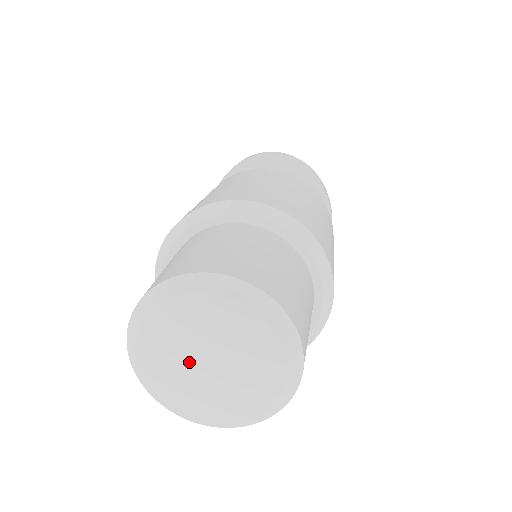
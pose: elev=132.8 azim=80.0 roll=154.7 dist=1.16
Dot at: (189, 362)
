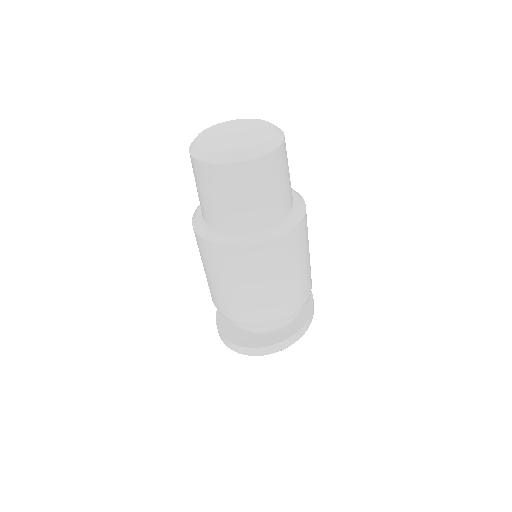
Dot at: (226, 134)
